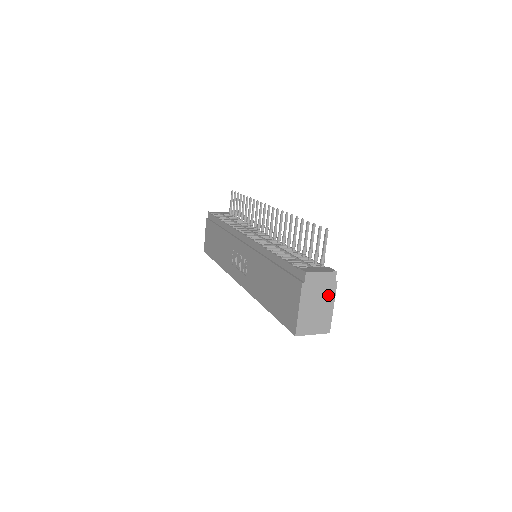
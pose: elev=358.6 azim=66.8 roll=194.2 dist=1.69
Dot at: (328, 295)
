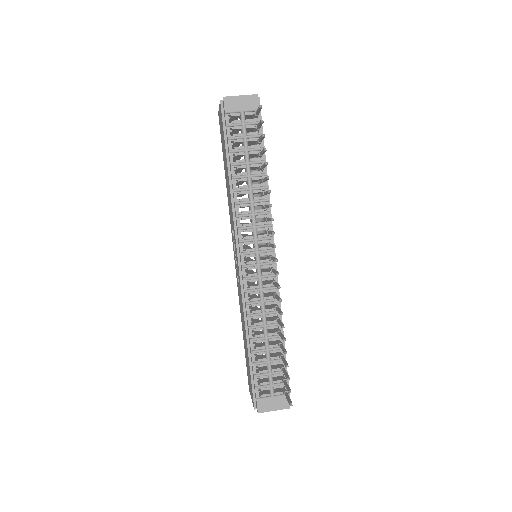
Dot at: occluded
